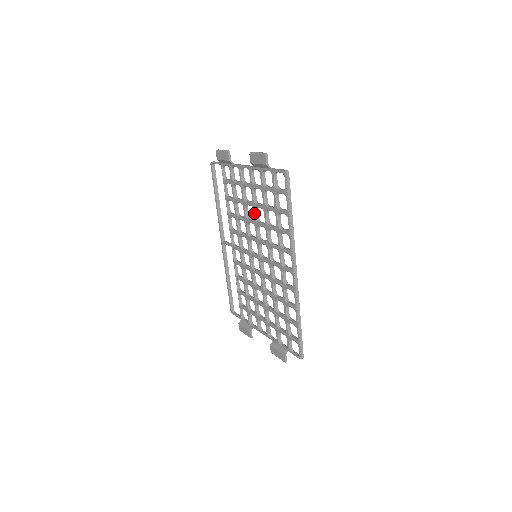
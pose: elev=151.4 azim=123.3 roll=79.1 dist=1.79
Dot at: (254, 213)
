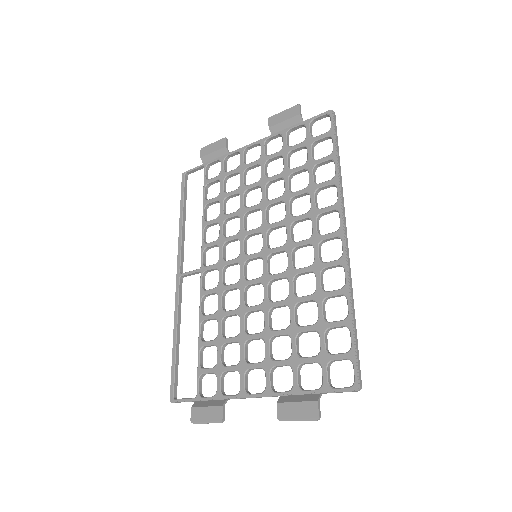
Dot at: (263, 191)
